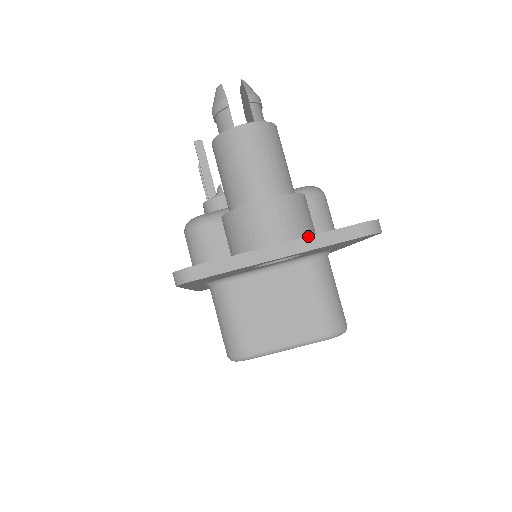
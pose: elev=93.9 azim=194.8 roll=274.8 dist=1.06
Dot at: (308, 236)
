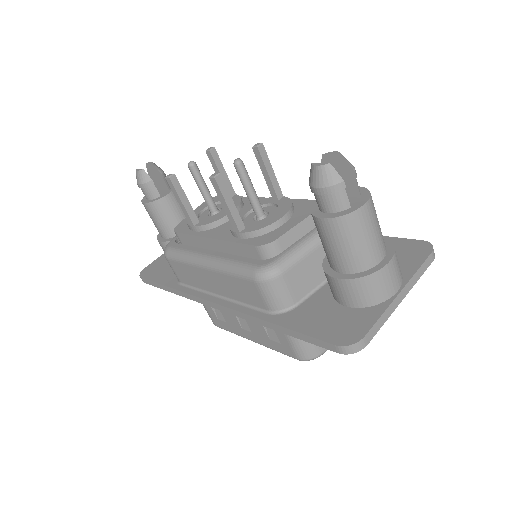
Dot at: (411, 278)
